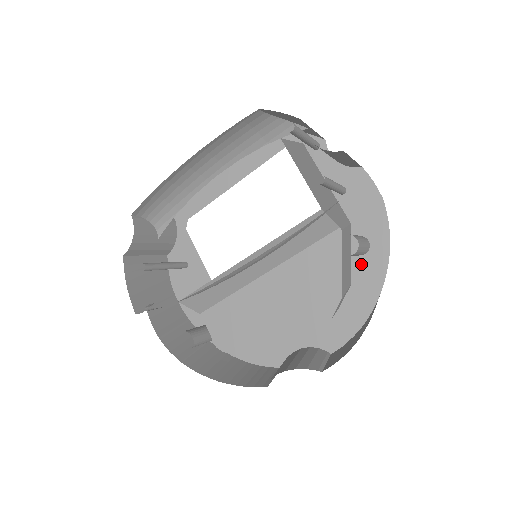
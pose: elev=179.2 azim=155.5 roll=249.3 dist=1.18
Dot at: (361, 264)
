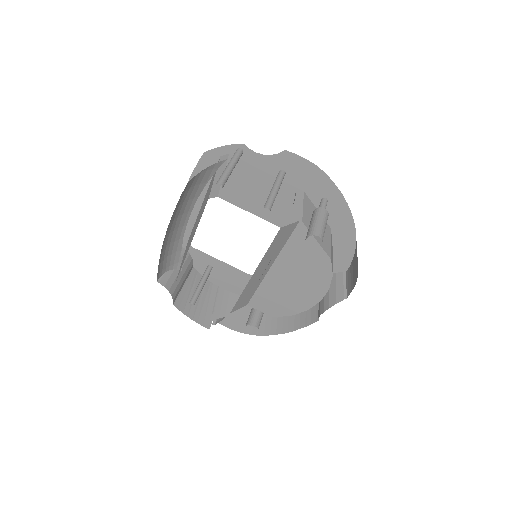
Dot at: (329, 213)
